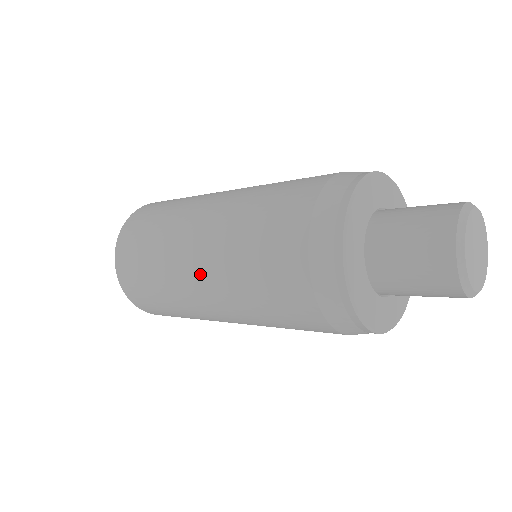
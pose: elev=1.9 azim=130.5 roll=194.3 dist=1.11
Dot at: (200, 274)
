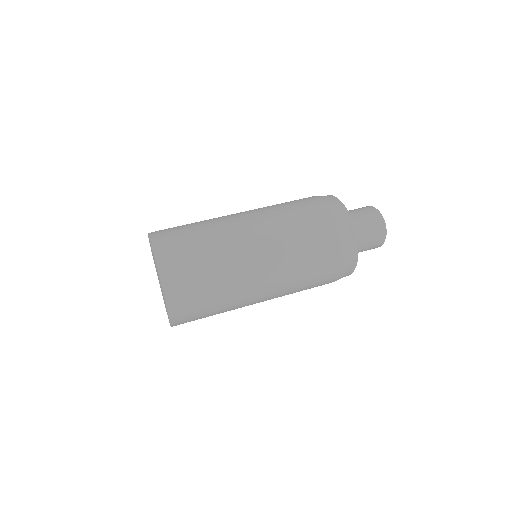
Dot at: (266, 292)
